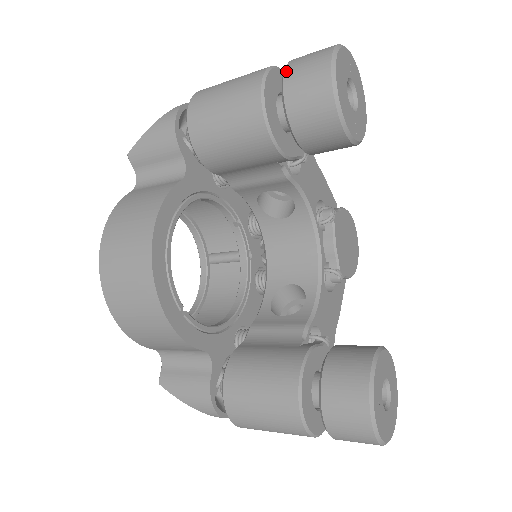
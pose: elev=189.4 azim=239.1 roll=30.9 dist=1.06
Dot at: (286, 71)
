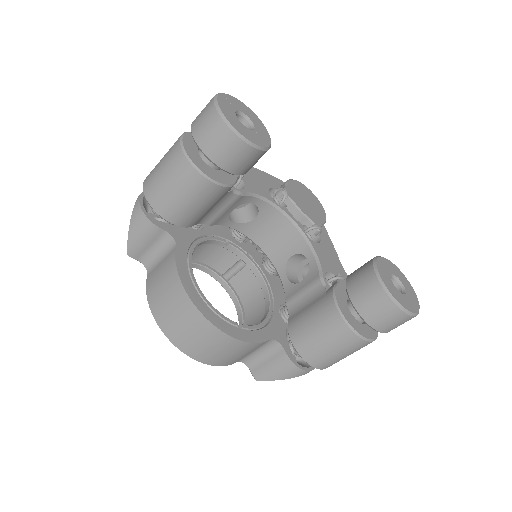
Dot at: (194, 137)
